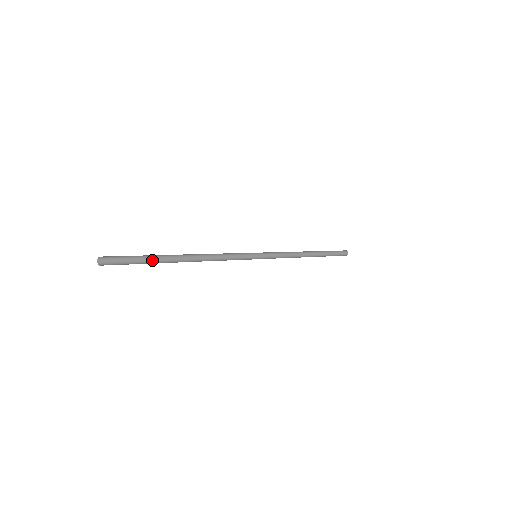
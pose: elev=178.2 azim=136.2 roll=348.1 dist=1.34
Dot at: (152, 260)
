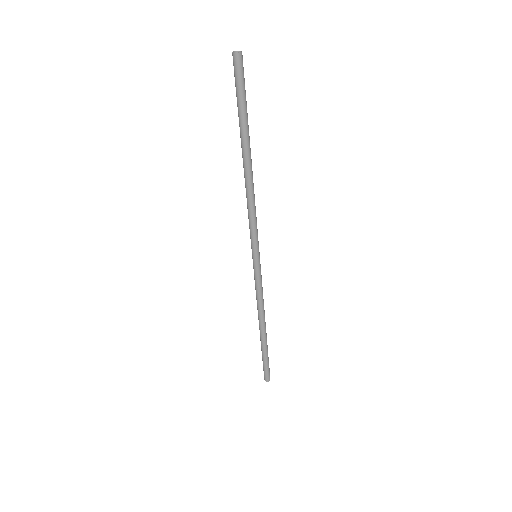
Dot at: (246, 117)
